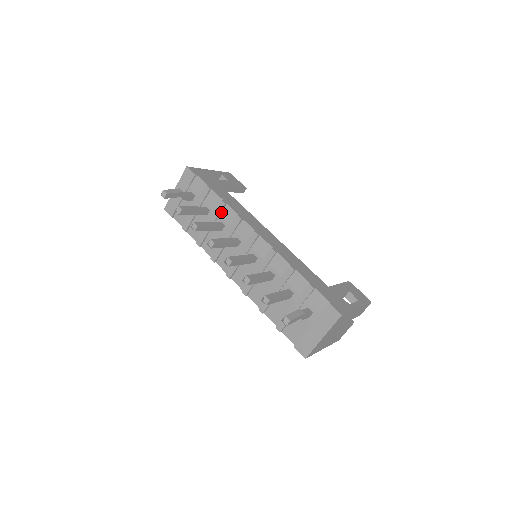
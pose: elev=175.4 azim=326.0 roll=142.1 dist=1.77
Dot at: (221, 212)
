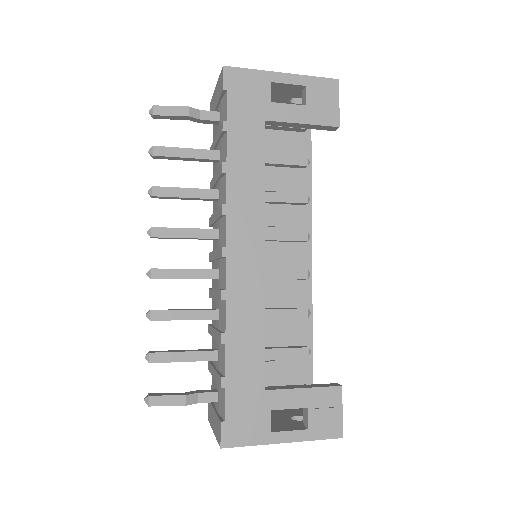
Dot at: (222, 177)
